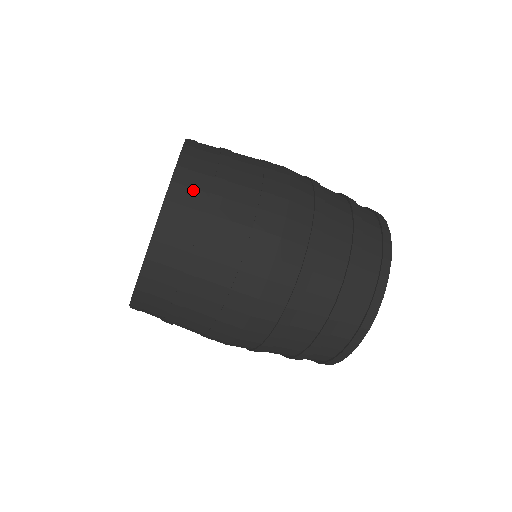
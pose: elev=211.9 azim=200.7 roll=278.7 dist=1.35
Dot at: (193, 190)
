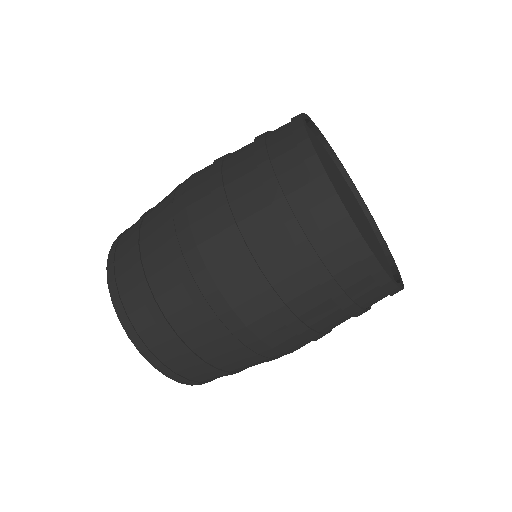
Dot at: (121, 259)
